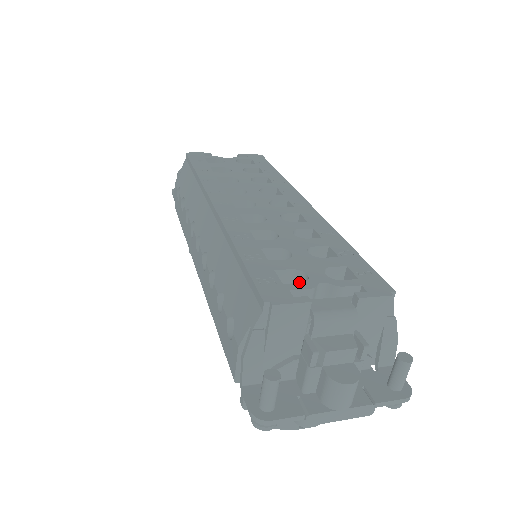
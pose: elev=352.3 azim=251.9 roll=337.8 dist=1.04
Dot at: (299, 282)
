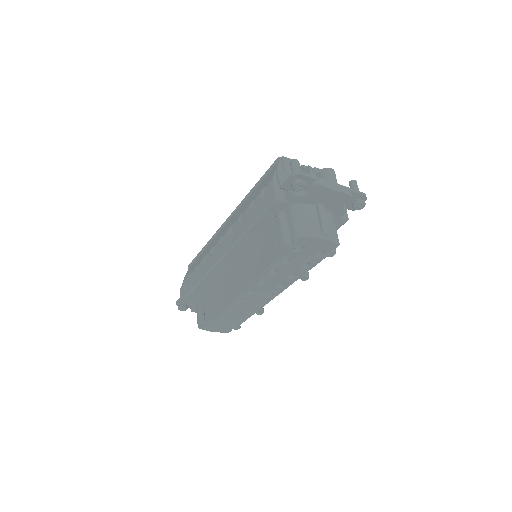
Dot at: occluded
